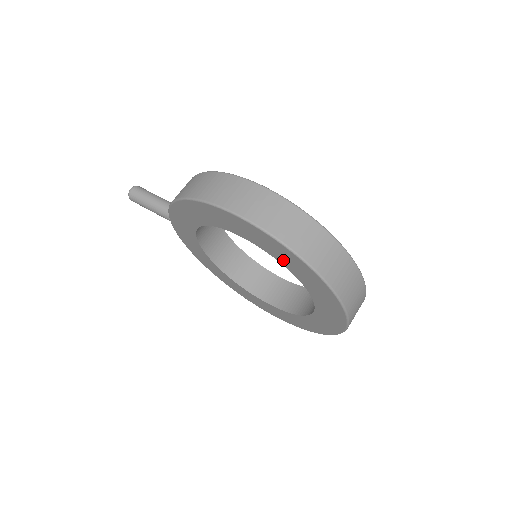
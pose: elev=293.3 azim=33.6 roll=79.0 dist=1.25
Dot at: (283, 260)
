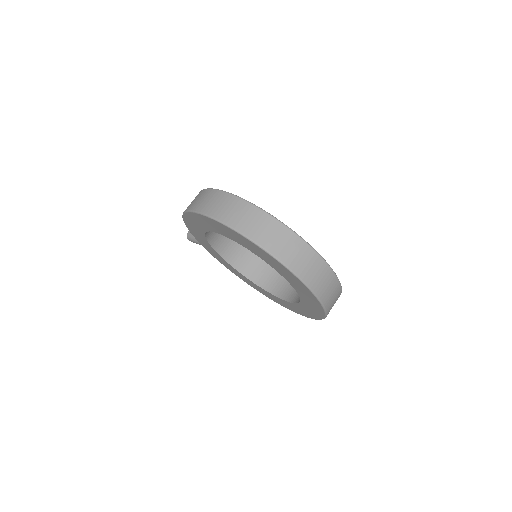
Dot at: (238, 241)
